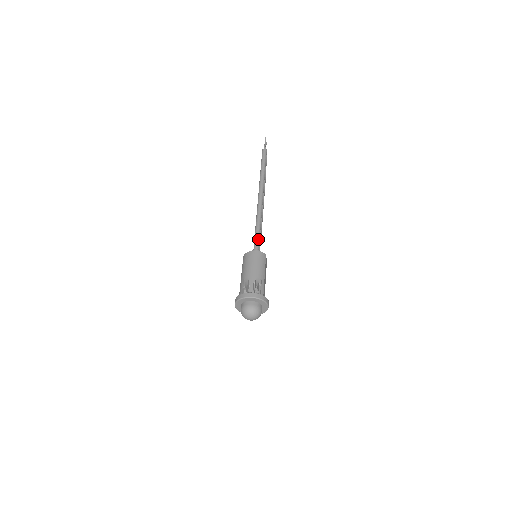
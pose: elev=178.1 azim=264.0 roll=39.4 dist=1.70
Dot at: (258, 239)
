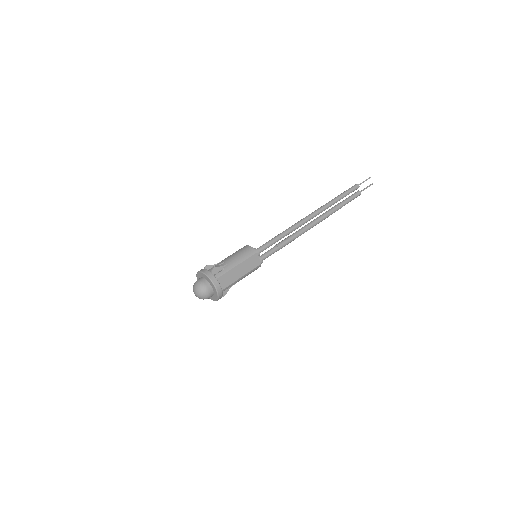
Dot at: (268, 243)
